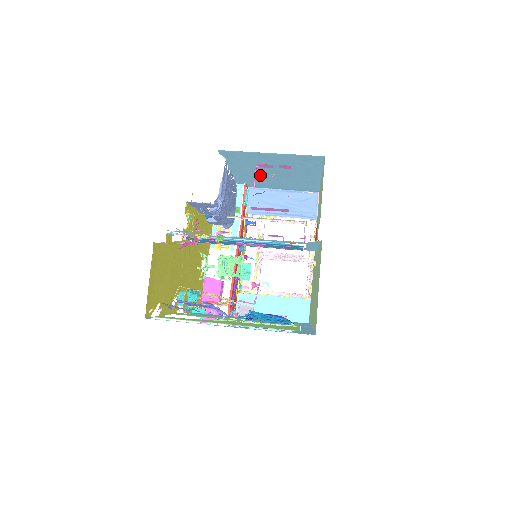
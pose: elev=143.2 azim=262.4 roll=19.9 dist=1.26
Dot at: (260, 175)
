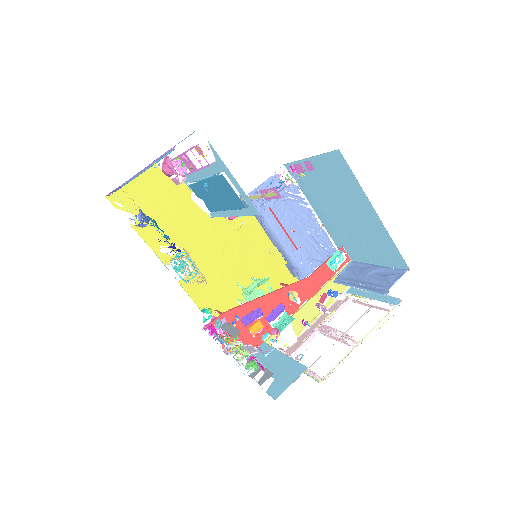
Dot at: (339, 222)
